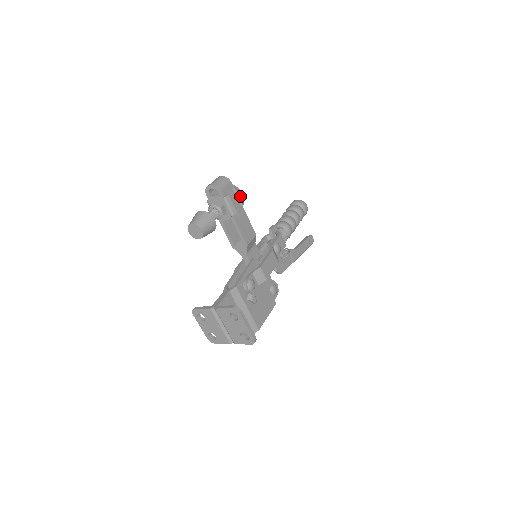
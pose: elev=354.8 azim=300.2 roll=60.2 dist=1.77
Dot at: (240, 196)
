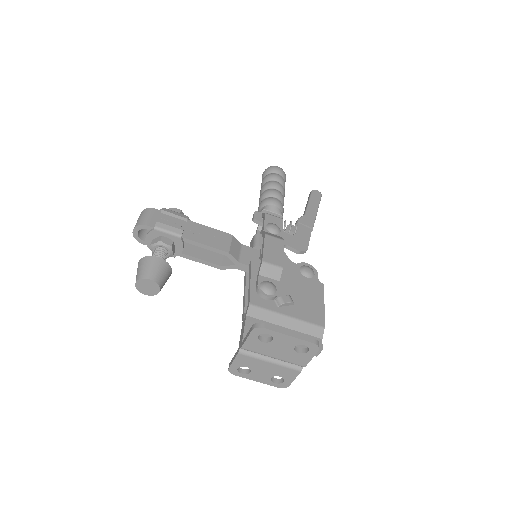
Dot at: (176, 213)
